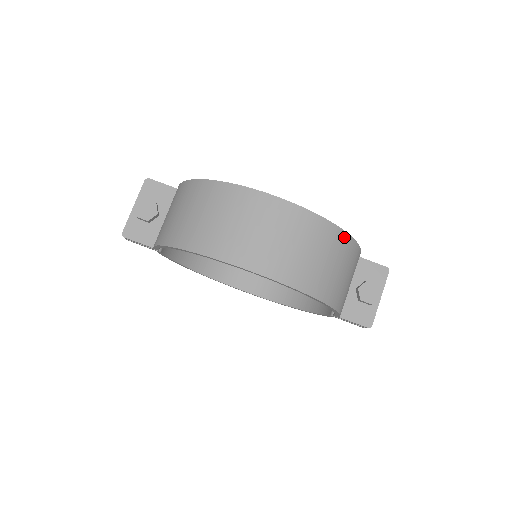
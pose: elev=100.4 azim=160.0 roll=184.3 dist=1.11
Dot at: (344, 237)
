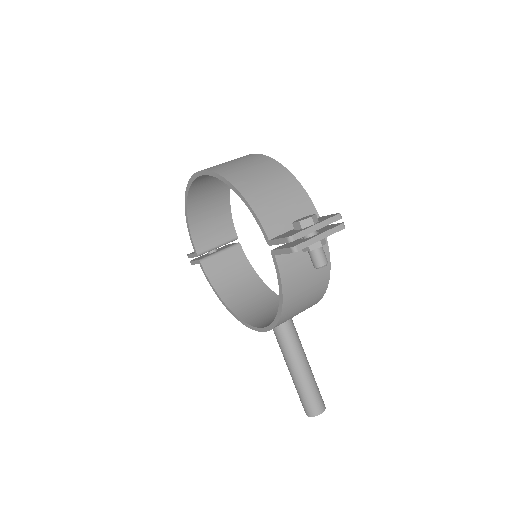
Dot at: (277, 165)
